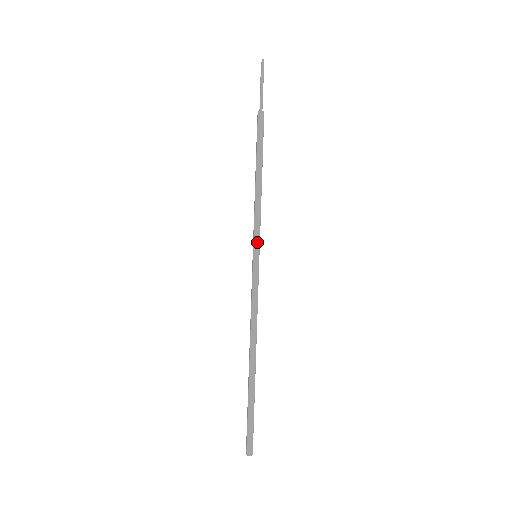
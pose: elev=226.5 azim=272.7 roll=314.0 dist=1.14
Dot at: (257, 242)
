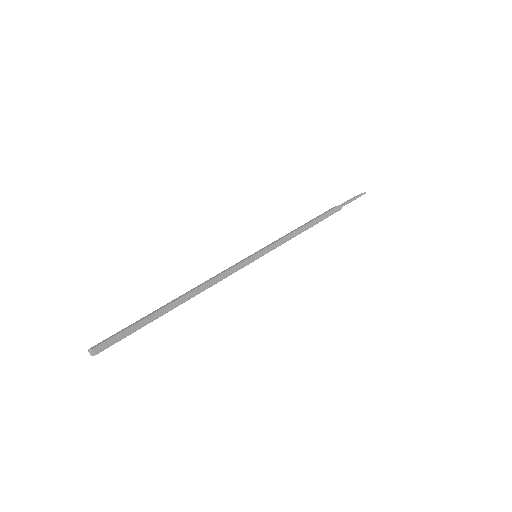
Dot at: (269, 249)
